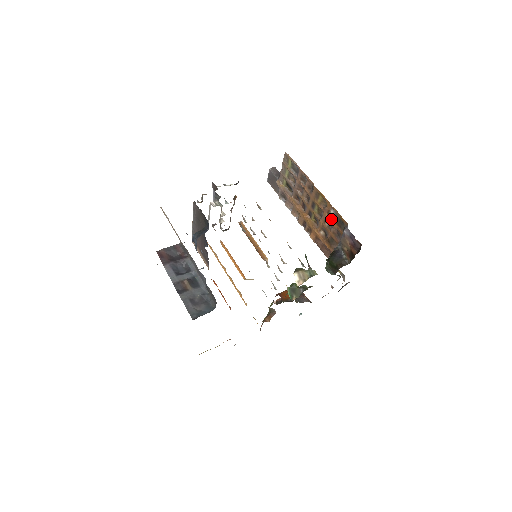
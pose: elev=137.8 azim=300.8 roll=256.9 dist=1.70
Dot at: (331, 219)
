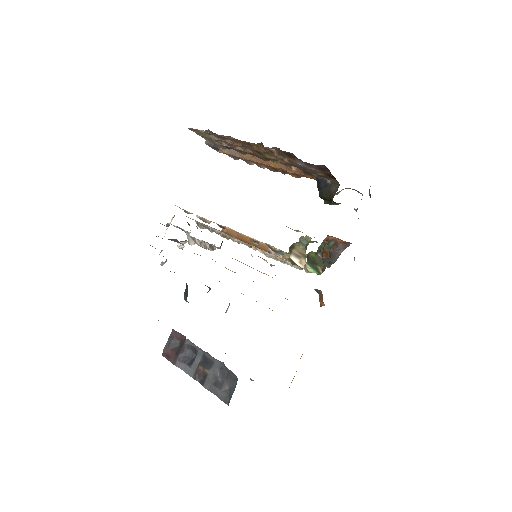
Dot at: (281, 156)
